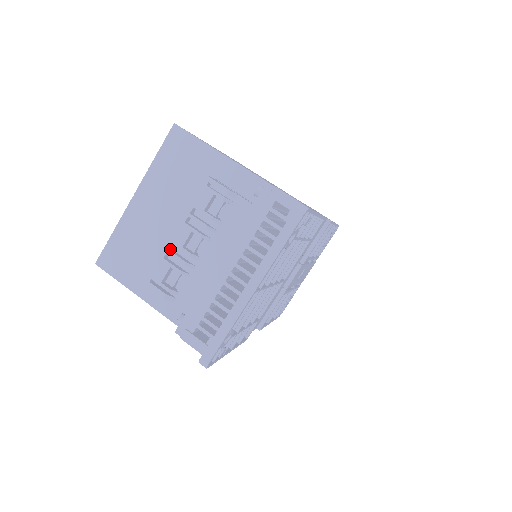
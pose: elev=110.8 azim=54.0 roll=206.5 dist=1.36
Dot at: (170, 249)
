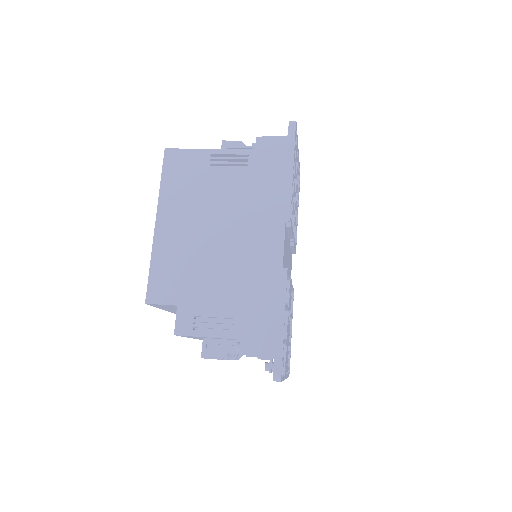
Dot at: occluded
